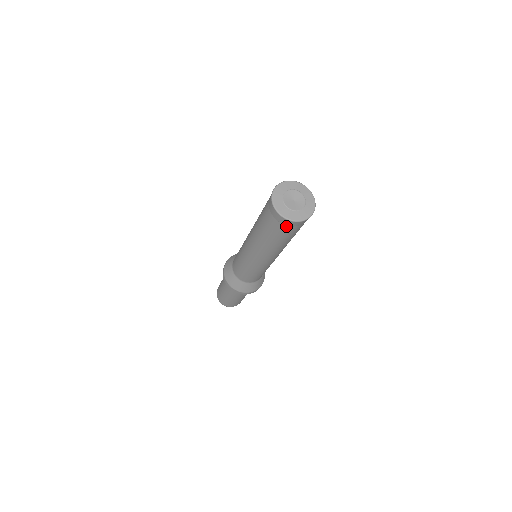
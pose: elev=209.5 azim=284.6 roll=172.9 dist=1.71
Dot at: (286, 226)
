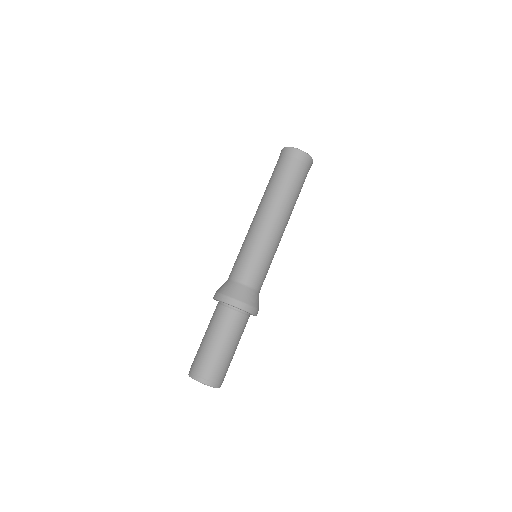
Dot at: (299, 161)
